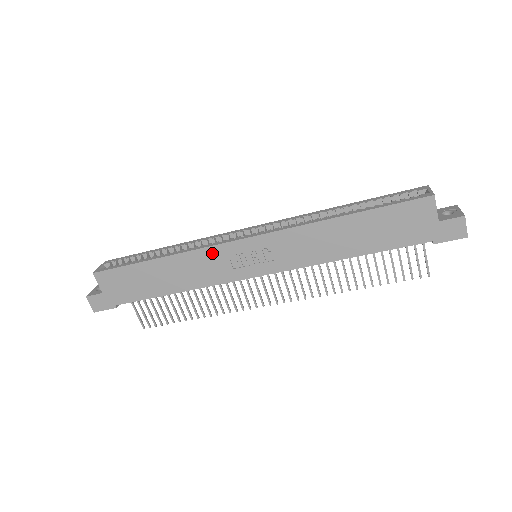
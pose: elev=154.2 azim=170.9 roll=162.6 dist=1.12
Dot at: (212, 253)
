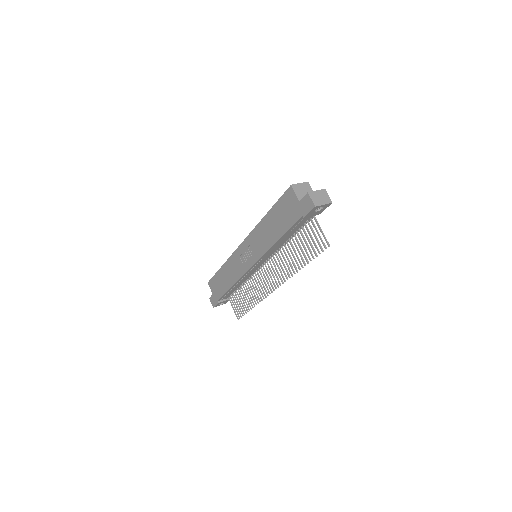
Dot at: (235, 257)
